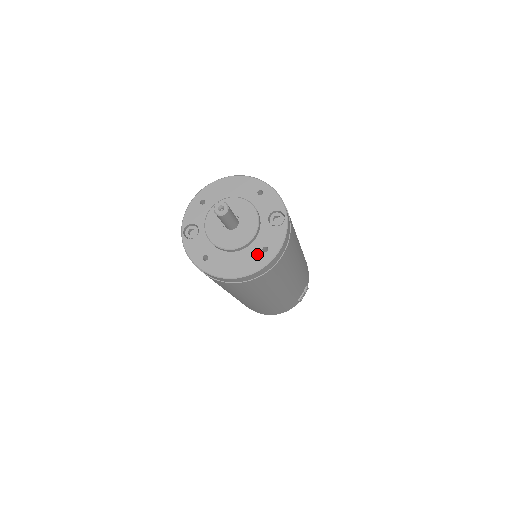
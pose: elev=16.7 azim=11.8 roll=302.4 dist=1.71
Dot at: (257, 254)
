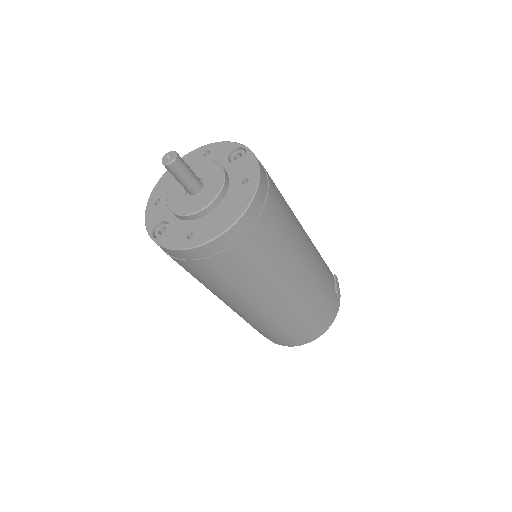
Dot at: (240, 190)
